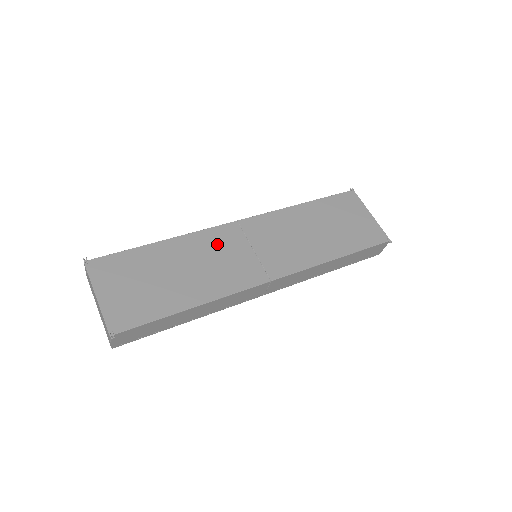
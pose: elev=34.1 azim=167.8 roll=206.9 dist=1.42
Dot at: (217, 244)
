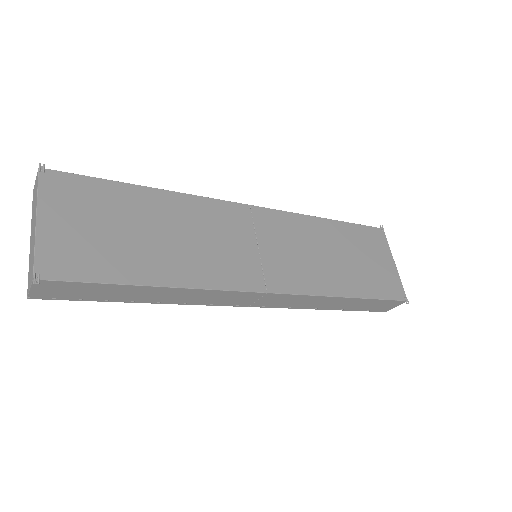
Dot at: (218, 221)
